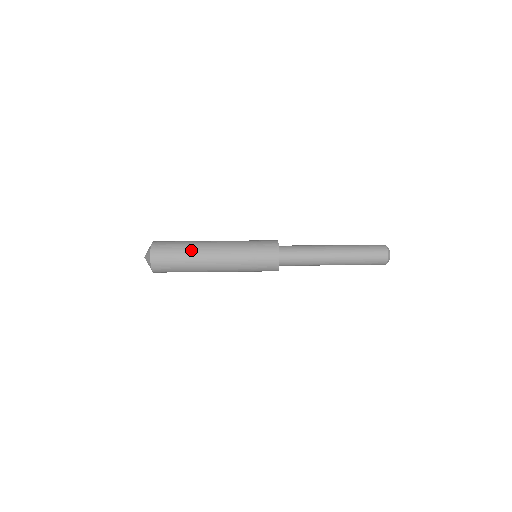
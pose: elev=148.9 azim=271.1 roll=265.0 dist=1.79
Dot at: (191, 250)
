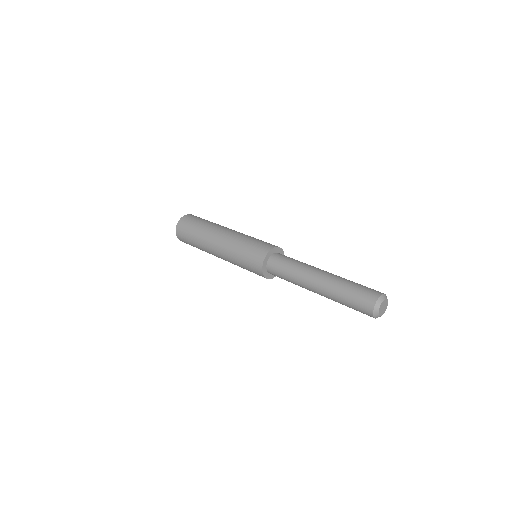
Dot at: (211, 224)
